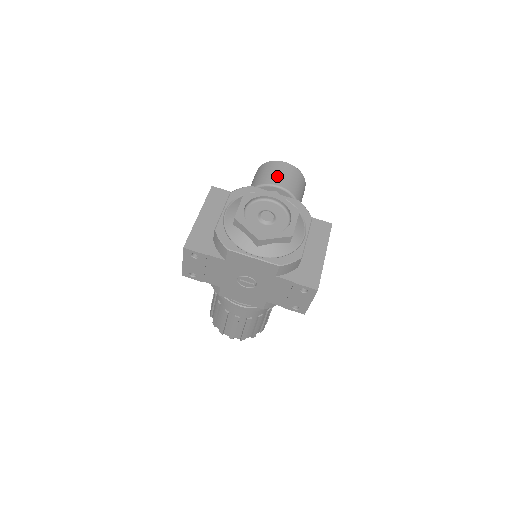
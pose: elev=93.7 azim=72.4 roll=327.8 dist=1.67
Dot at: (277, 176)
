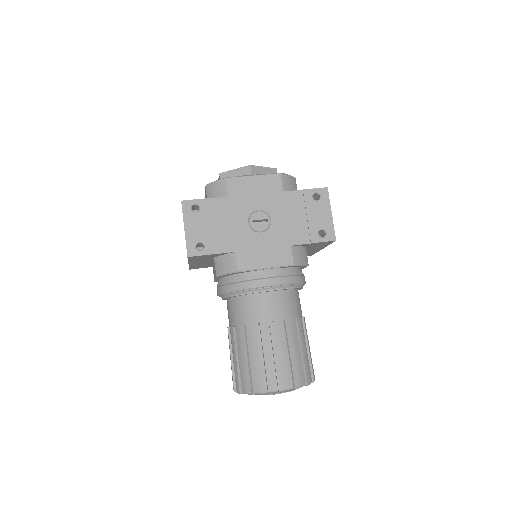
Dot at: occluded
